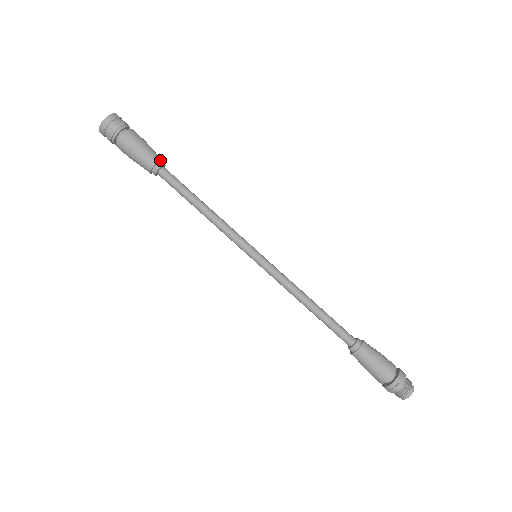
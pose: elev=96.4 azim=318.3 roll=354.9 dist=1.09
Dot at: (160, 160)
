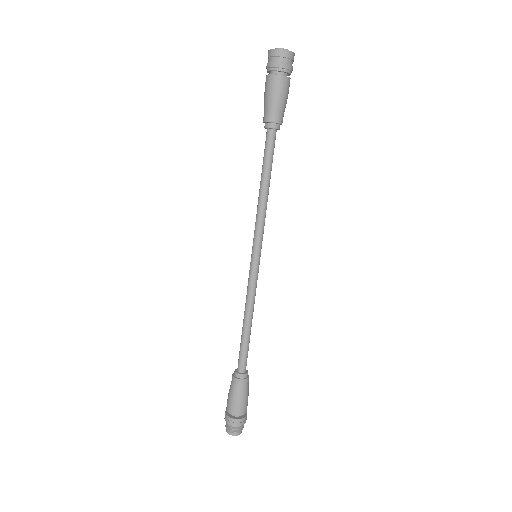
Dot at: (279, 123)
